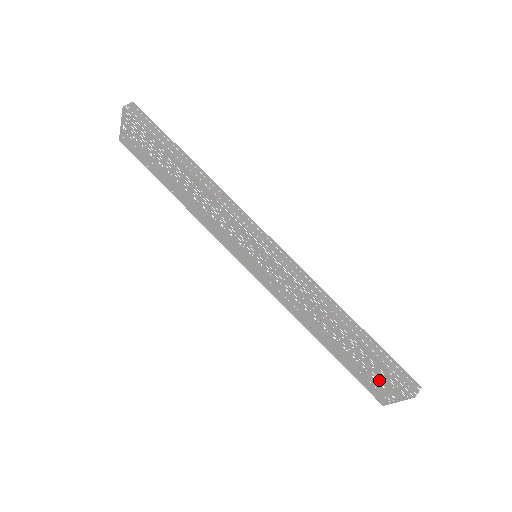
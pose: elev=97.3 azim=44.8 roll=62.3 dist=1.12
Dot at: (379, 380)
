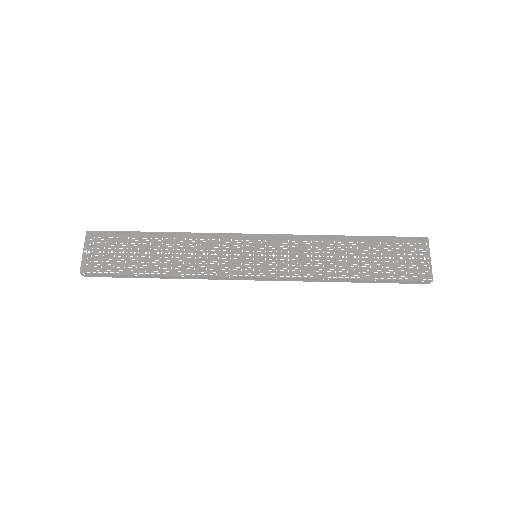
Dot at: (405, 256)
